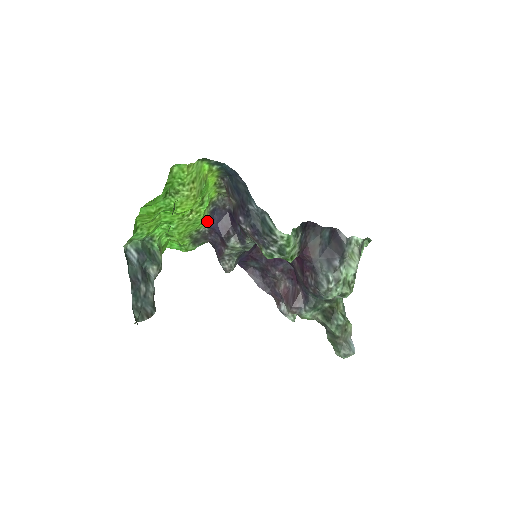
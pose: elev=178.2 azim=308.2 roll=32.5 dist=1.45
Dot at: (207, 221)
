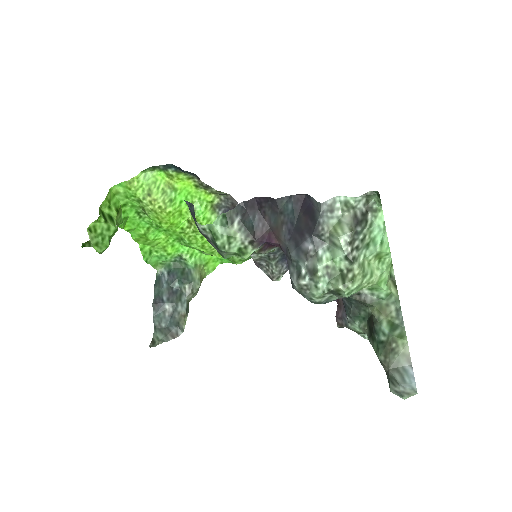
Dot at: occluded
